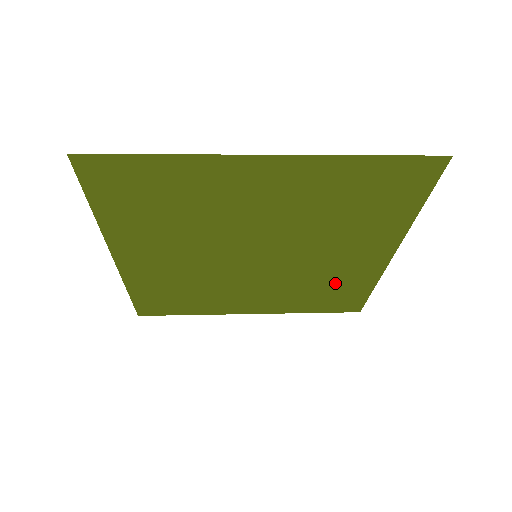
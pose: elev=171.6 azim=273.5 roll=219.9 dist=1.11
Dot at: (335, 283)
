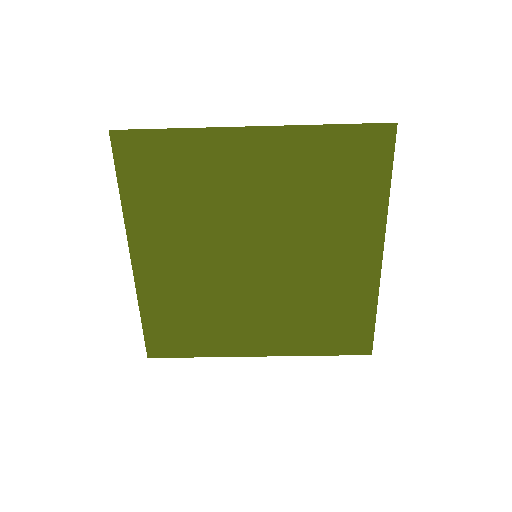
Dot at: (336, 301)
